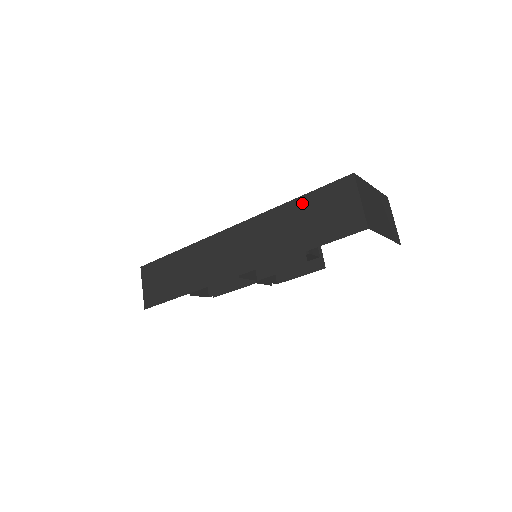
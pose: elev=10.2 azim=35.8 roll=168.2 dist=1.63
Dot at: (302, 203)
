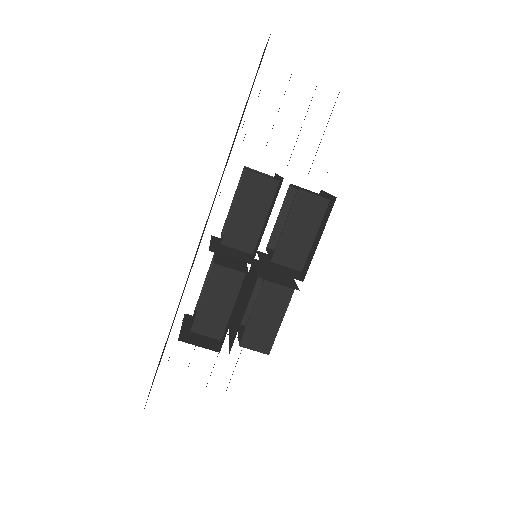
Dot at: occluded
